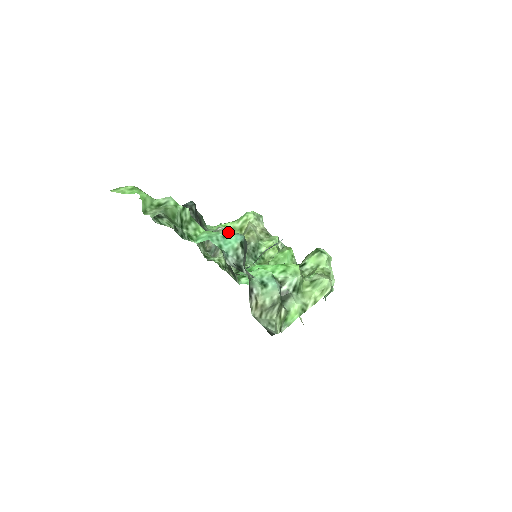
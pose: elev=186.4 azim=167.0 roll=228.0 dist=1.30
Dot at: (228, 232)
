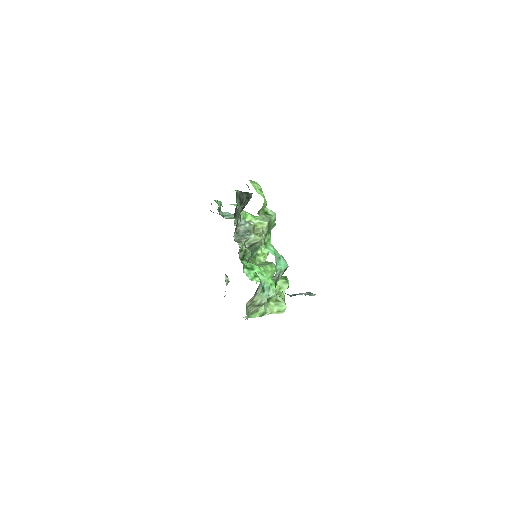
Dot at: (282, 256)
